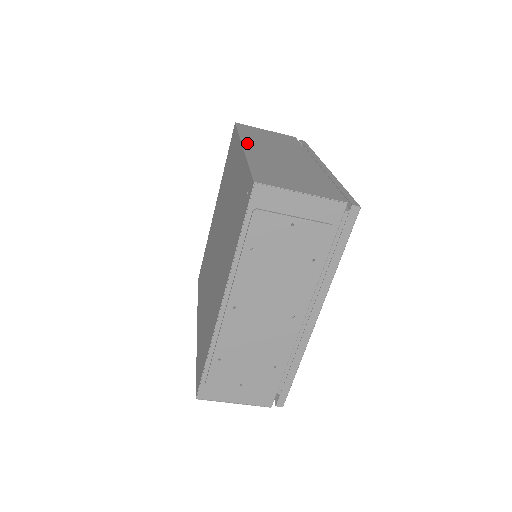
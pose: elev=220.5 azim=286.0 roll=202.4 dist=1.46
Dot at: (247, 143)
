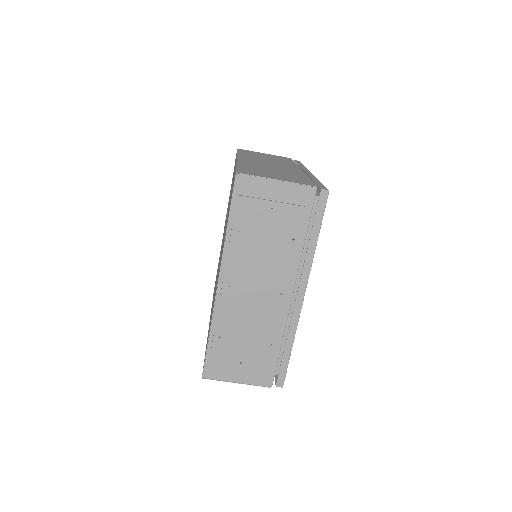
Dot at: (242, 157)
